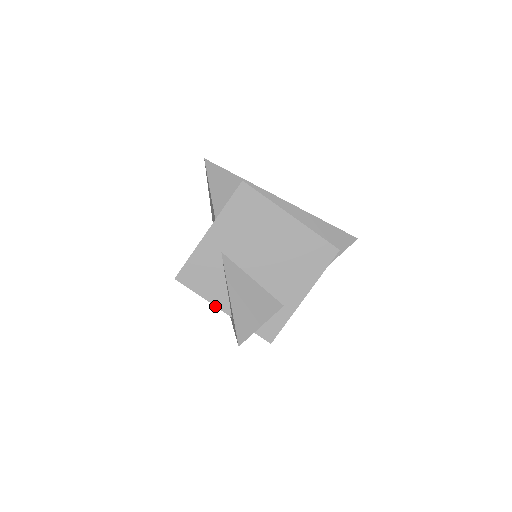
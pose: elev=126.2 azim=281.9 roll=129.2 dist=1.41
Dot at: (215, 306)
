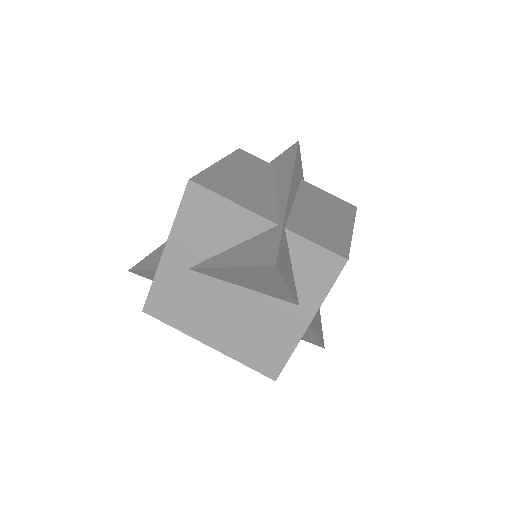
Dot at: occluded
